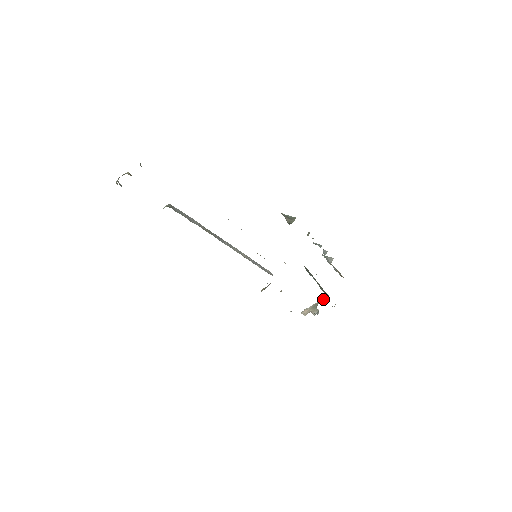
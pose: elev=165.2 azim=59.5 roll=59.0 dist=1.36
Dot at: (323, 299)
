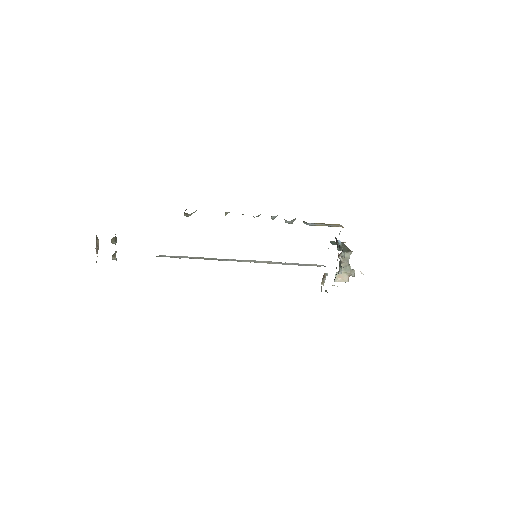
Dot at: (347, 257)
